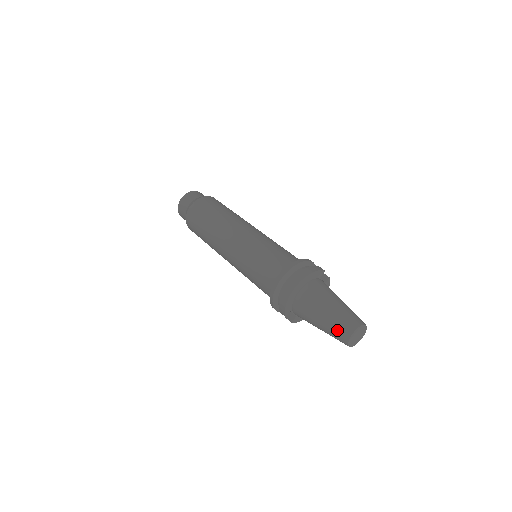
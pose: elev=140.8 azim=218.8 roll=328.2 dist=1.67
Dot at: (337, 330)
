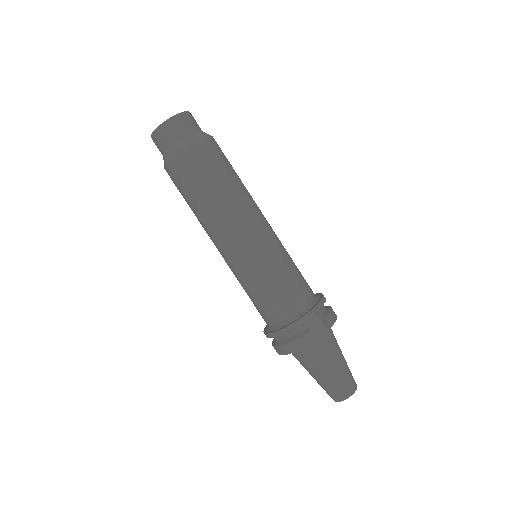
Dot at: occluded
